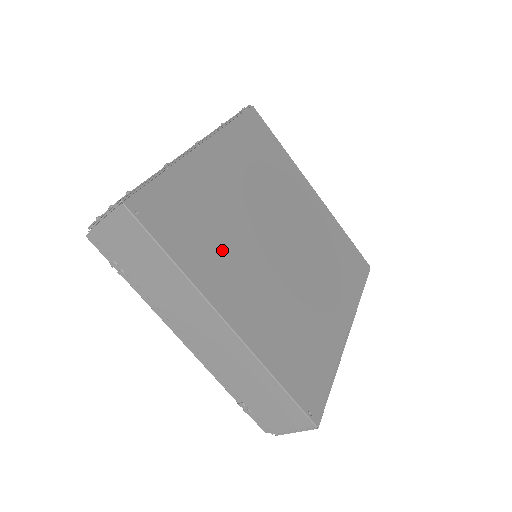
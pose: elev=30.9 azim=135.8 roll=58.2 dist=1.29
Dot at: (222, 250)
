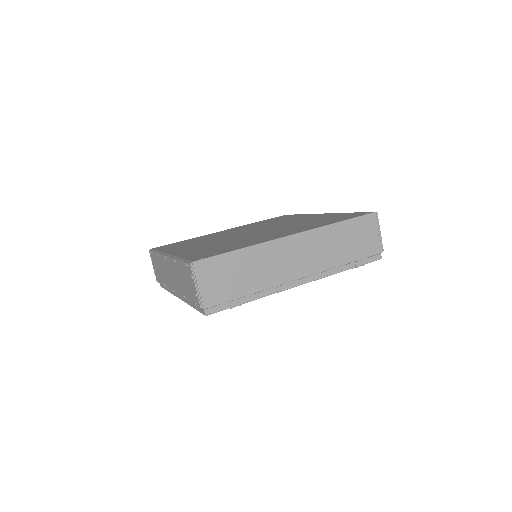
Dot at: occluded
